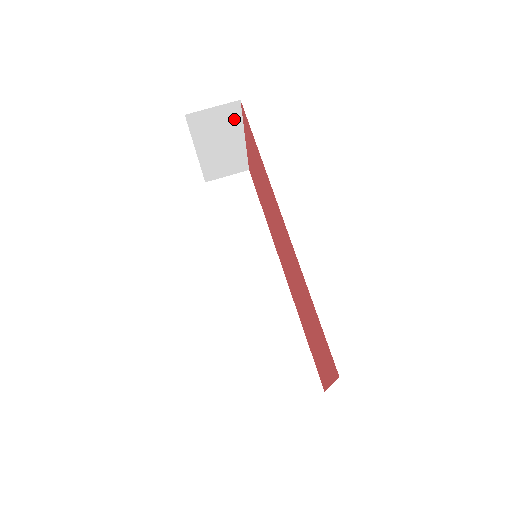
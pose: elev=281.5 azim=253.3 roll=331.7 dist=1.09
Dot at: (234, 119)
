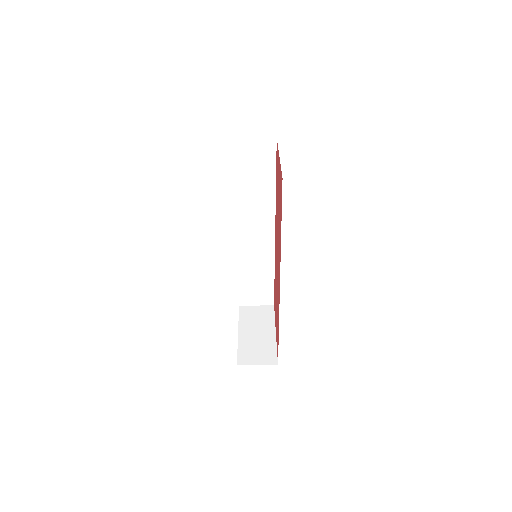
Dot at: occluded
